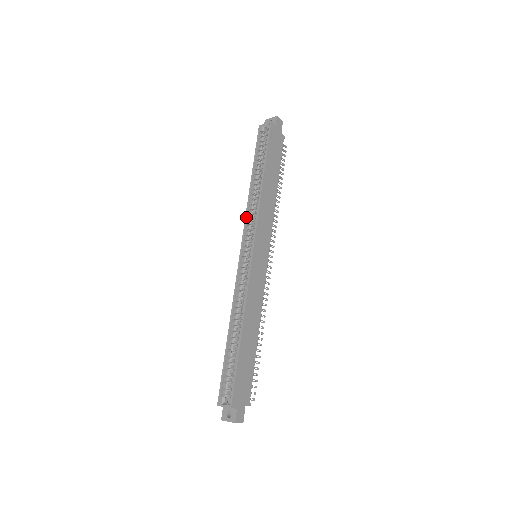
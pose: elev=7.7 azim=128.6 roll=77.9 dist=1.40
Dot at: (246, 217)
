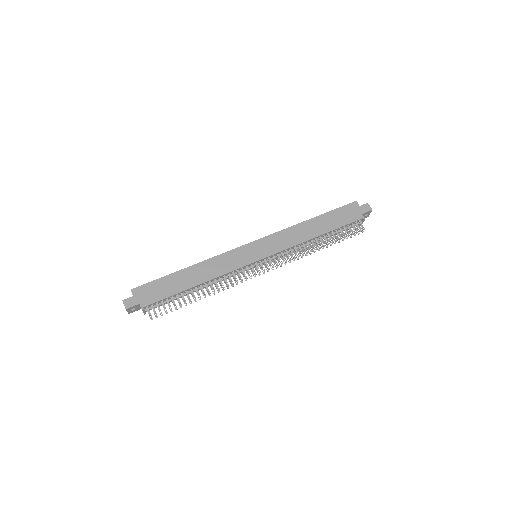
Dot at: occluded
